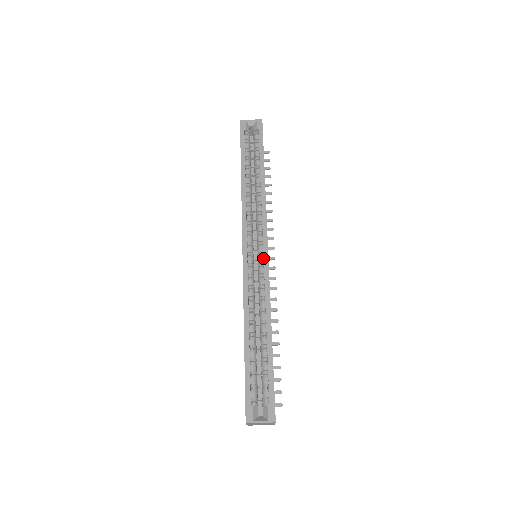
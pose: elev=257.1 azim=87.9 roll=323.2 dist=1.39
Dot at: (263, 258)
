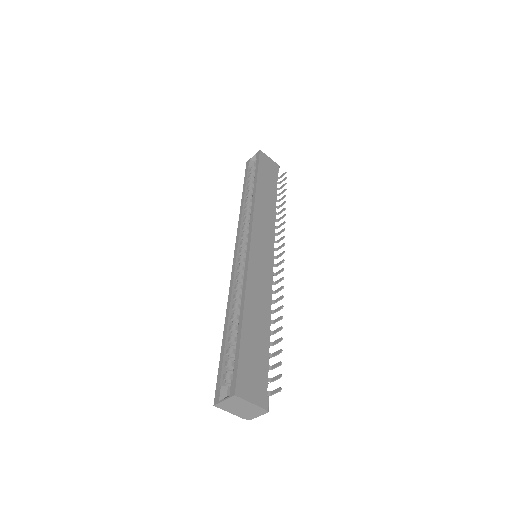
Dot at: (248, 251)
